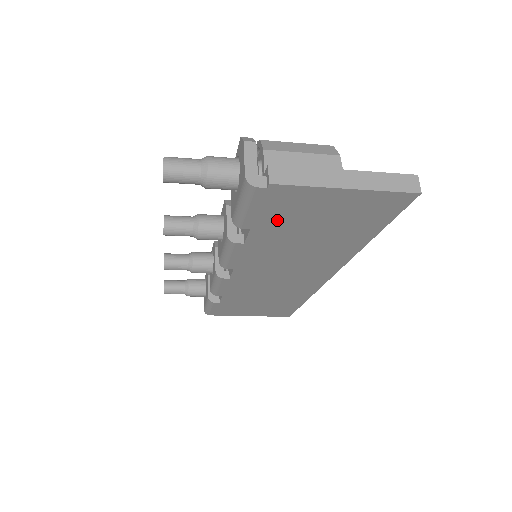
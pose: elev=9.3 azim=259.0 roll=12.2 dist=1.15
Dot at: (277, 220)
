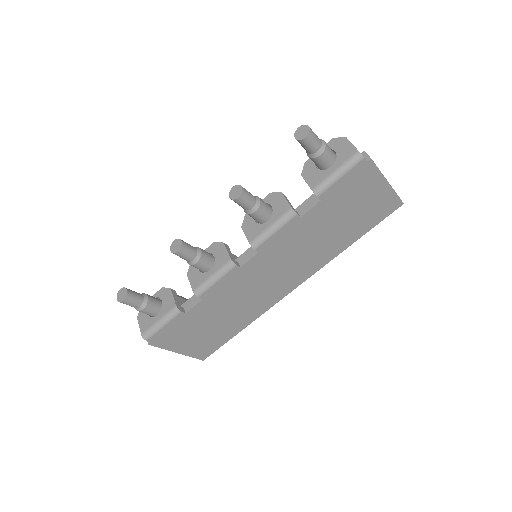
Dot at: (340, 197)
